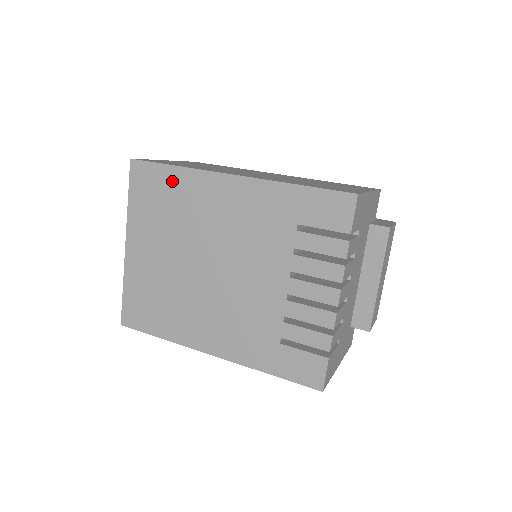
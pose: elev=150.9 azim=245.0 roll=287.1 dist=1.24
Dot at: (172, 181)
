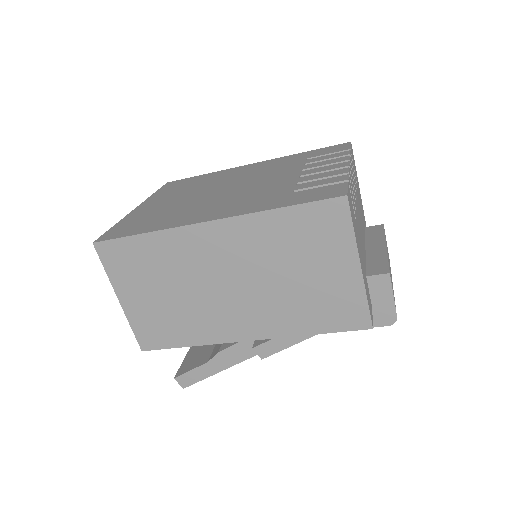
Dot at: (200, 178)
